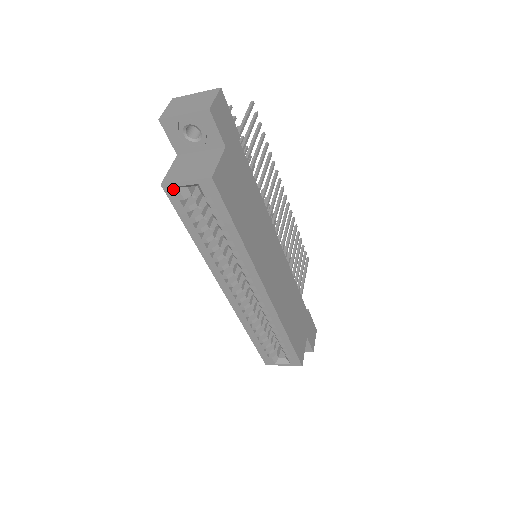
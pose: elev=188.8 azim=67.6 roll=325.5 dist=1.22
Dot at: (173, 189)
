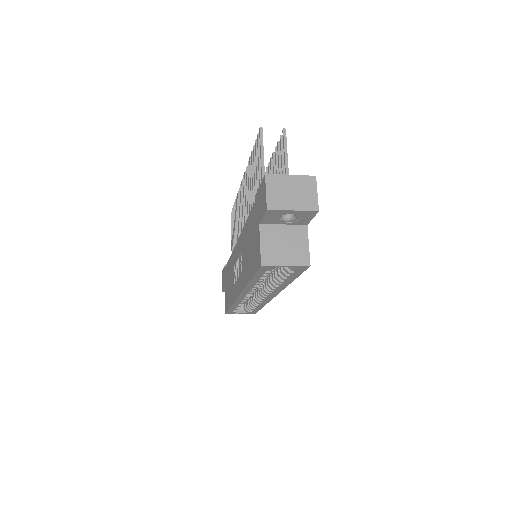
Dot at: (269, 267)
